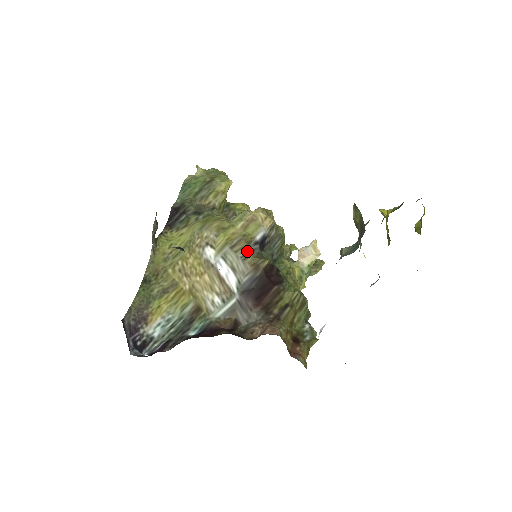
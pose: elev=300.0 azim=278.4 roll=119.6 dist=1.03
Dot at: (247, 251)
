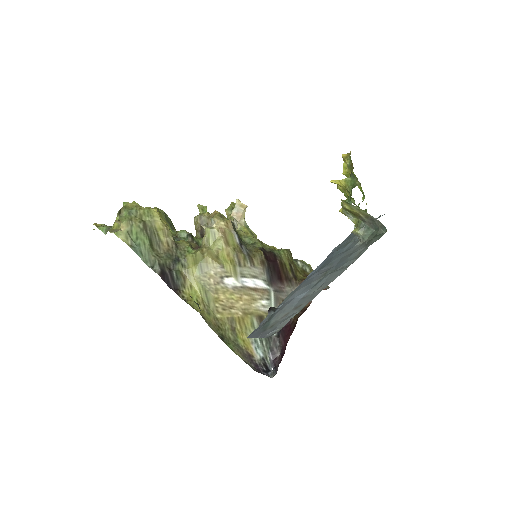
Dot at: (248, 258)
